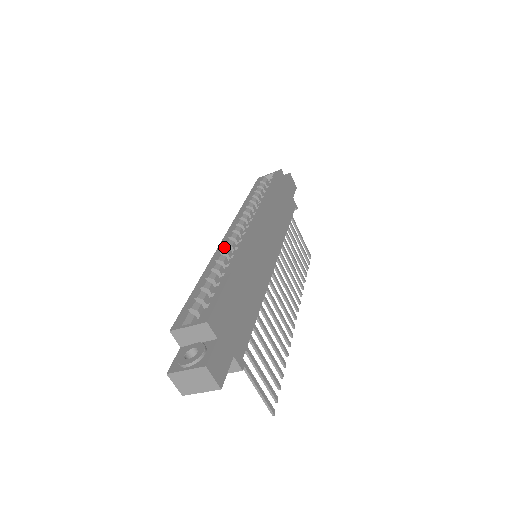
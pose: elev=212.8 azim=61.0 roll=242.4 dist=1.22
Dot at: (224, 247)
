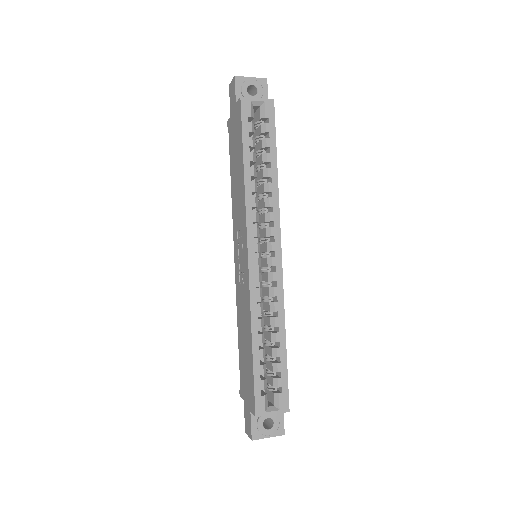
Dot at: (259, 289)
